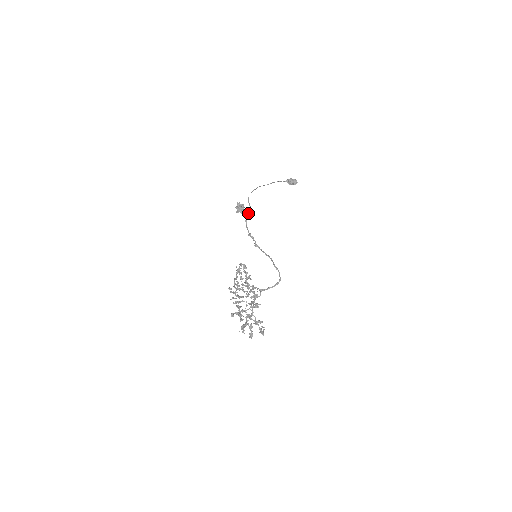
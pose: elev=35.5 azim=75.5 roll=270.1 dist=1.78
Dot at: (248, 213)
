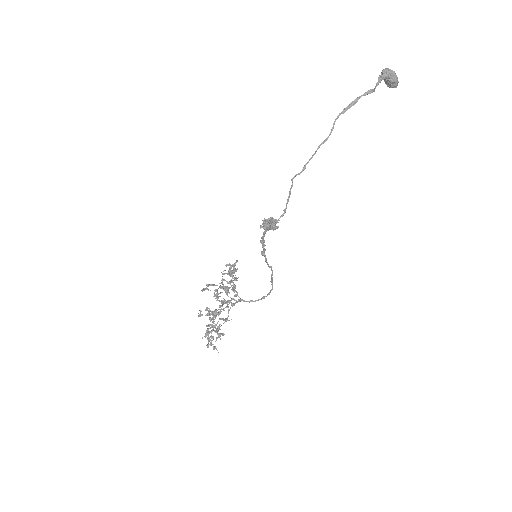
Dot at: occluded
